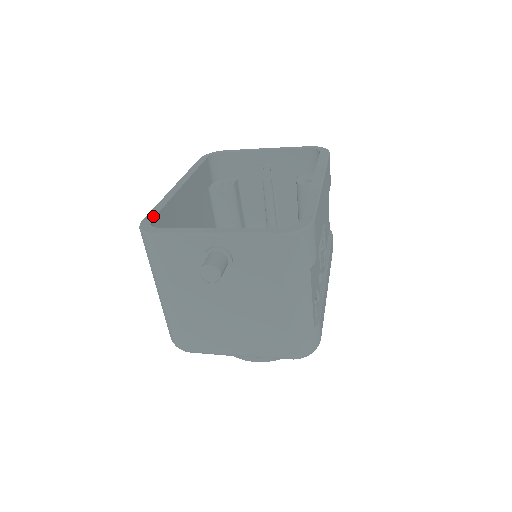
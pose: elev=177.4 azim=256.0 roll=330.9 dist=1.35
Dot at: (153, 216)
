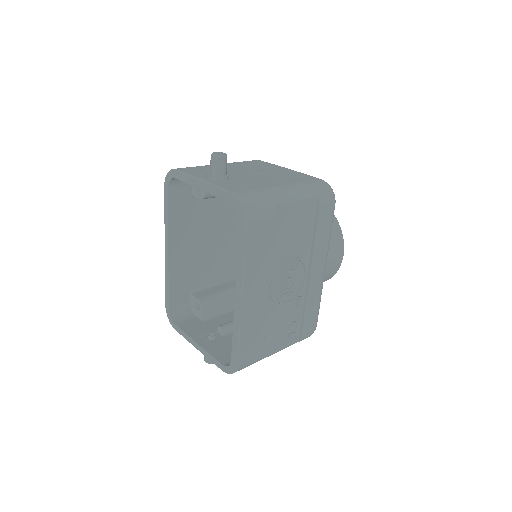
Dot at: (168, 304)
